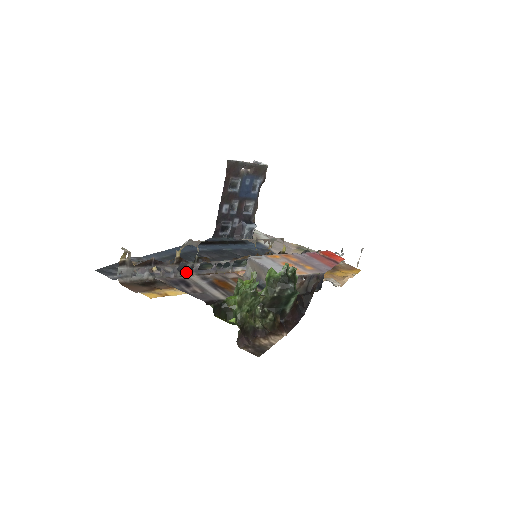
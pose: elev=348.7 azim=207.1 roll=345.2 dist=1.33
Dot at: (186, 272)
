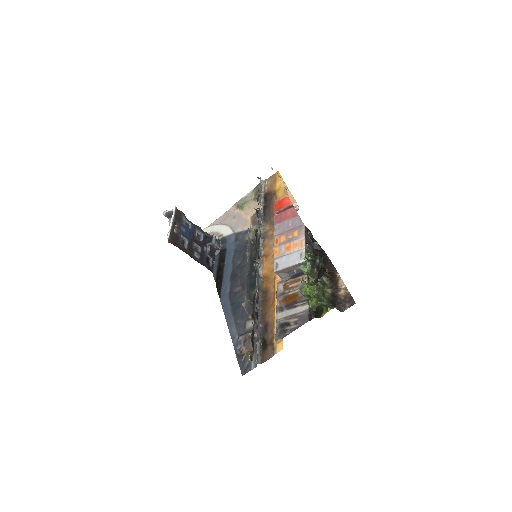
Dot at: (259, 314)
